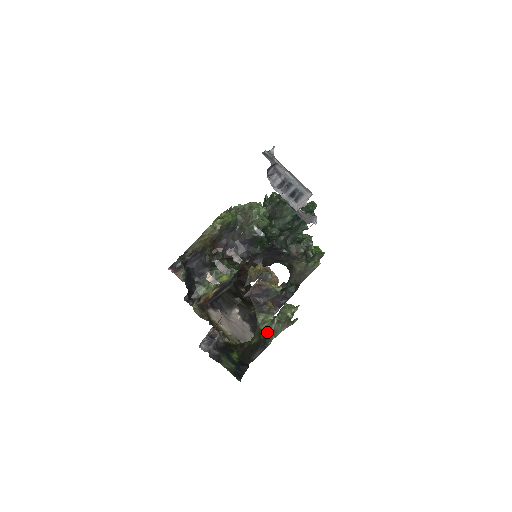
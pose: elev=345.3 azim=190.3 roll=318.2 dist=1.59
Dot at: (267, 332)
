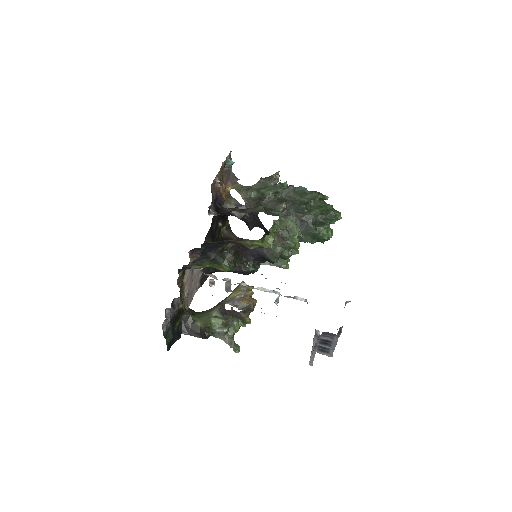
Dot at: (213, 328)
